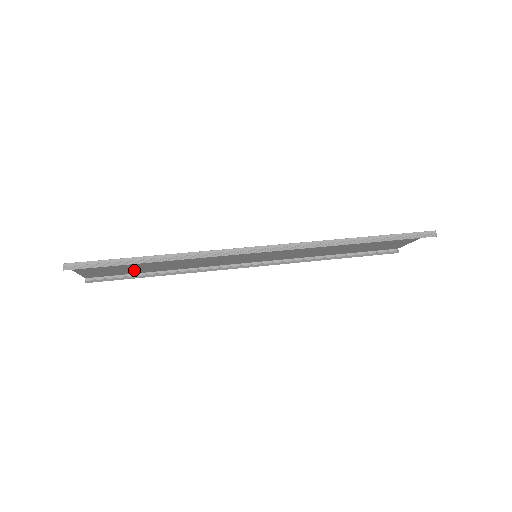
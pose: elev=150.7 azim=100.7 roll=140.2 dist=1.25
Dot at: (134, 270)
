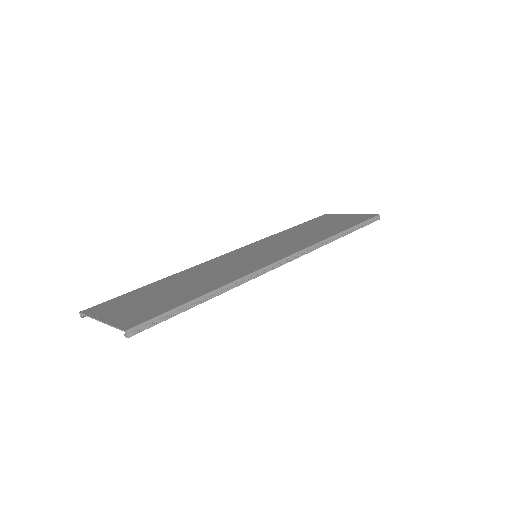
Dot at: (143, 294)
